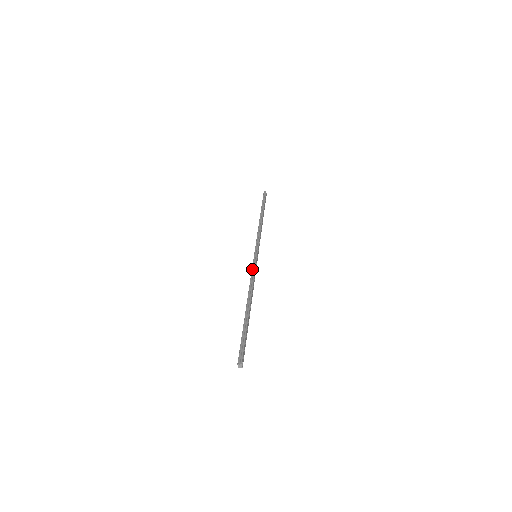
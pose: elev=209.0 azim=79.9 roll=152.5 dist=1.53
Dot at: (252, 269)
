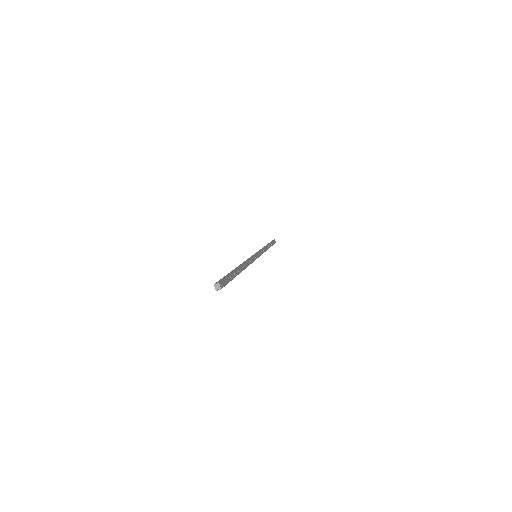
Dot at: occluded
